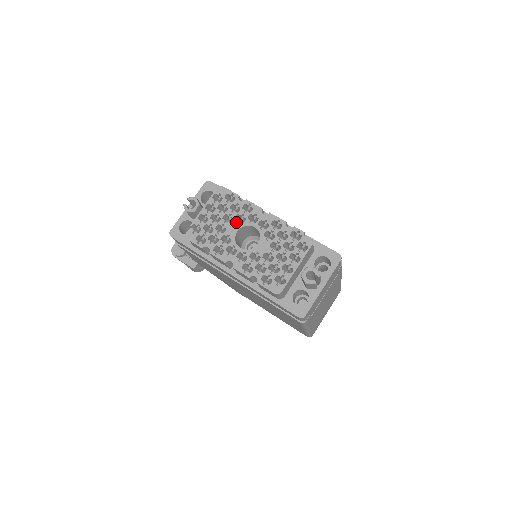
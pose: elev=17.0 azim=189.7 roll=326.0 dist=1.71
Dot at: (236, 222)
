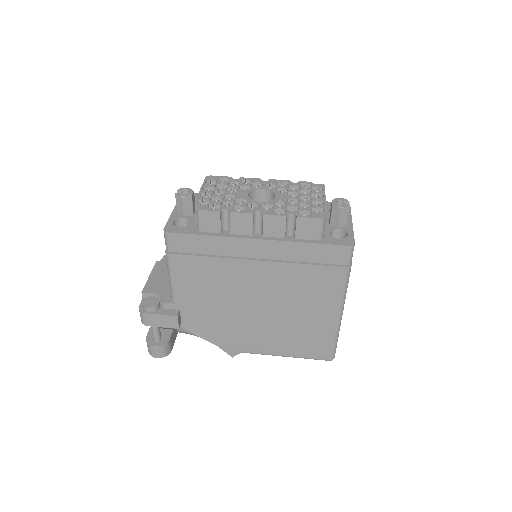
Dot at: (242, 190)
